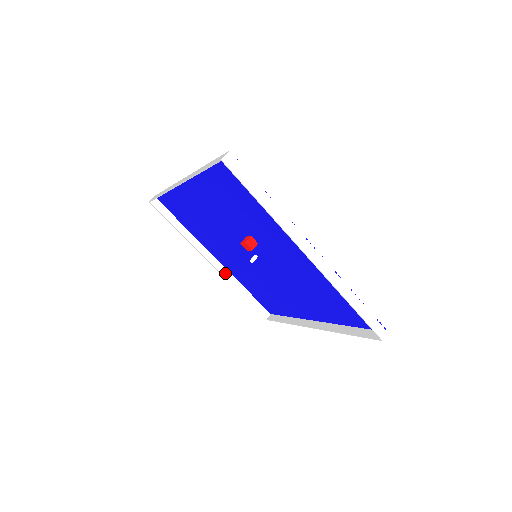
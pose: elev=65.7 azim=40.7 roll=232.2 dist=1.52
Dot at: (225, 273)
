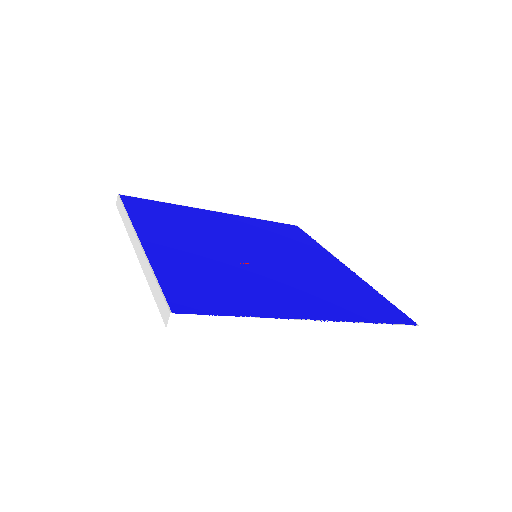
Dot at: occluded
